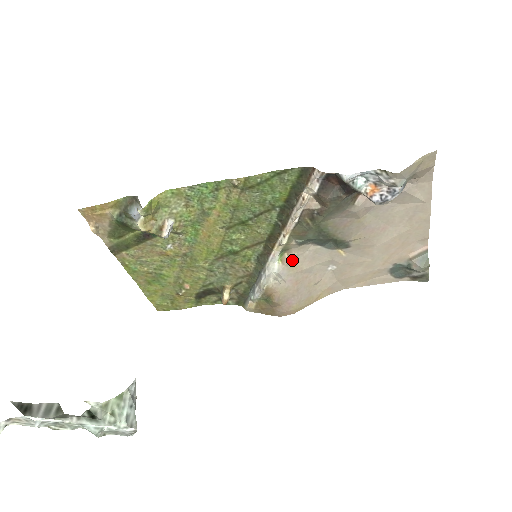
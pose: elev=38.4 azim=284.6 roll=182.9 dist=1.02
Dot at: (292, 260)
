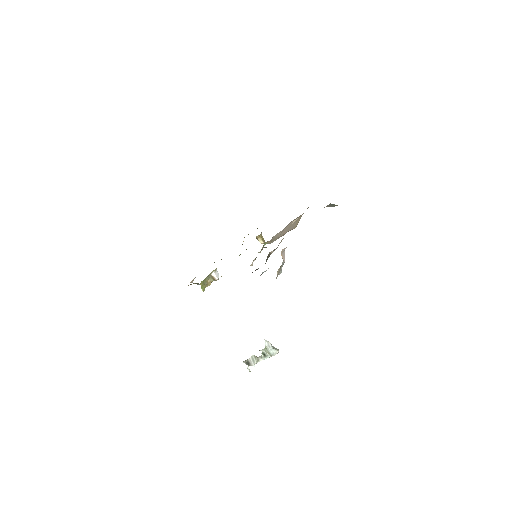
Dot at: (271, 241)
